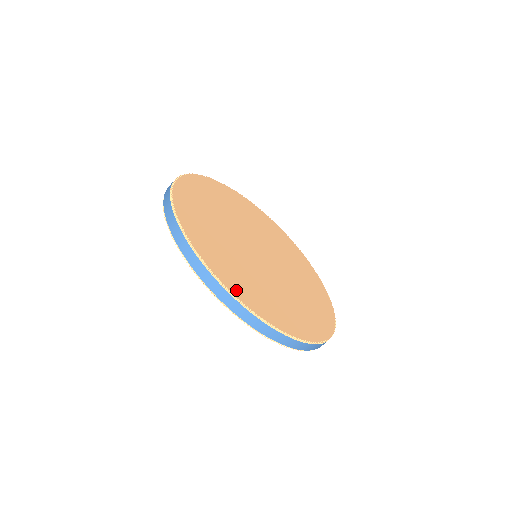
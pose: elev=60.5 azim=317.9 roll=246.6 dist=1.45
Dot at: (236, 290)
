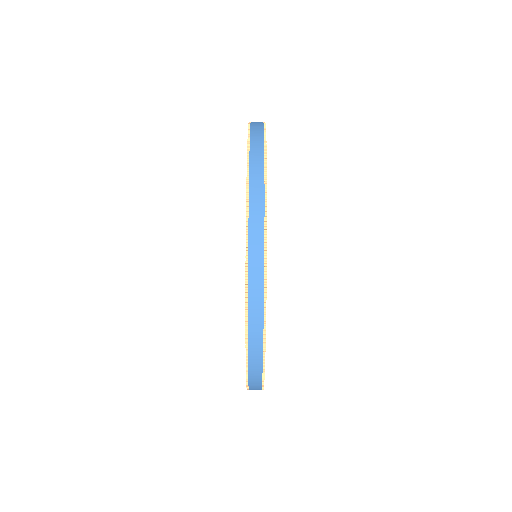
Dot at: occluded
